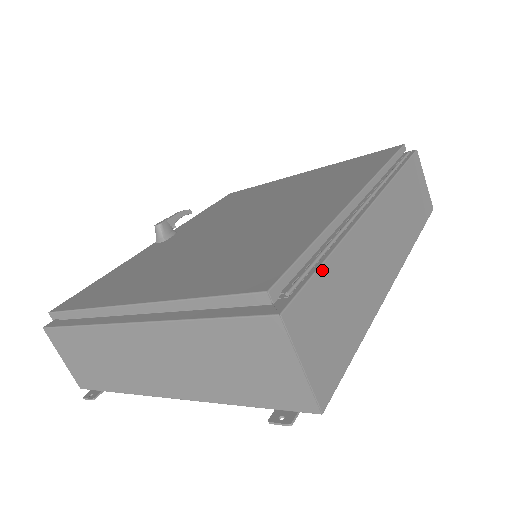
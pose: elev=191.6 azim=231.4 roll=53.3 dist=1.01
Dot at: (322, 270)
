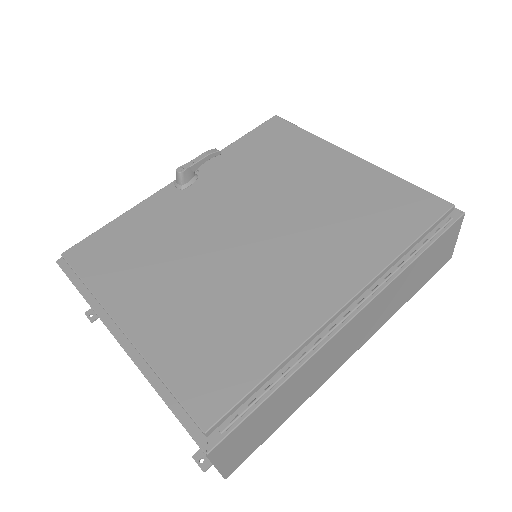
Dot at: (264, 403)
